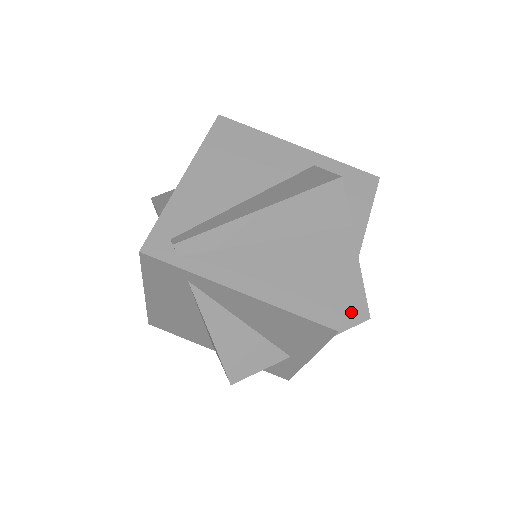
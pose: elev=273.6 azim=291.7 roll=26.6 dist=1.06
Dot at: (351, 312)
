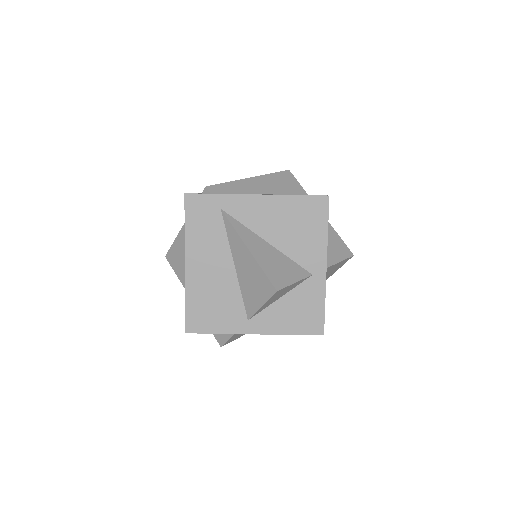
Dot at: (338, 248)
